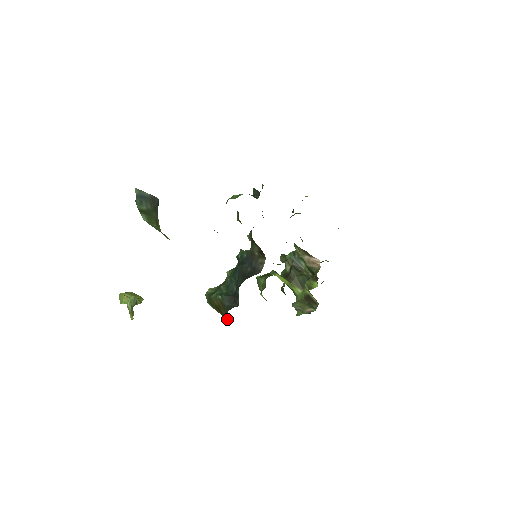
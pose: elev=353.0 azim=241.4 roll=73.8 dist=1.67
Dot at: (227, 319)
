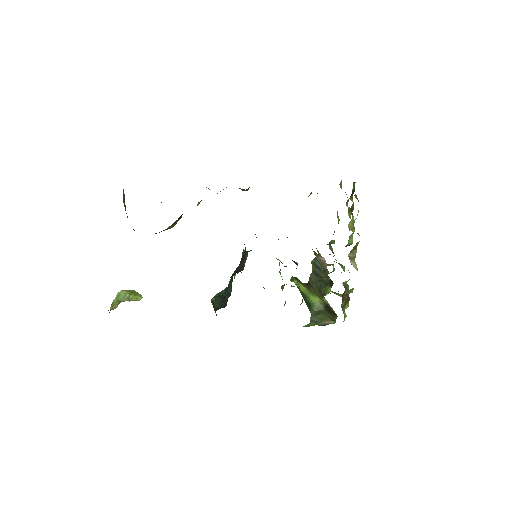
Dot at: occluded
